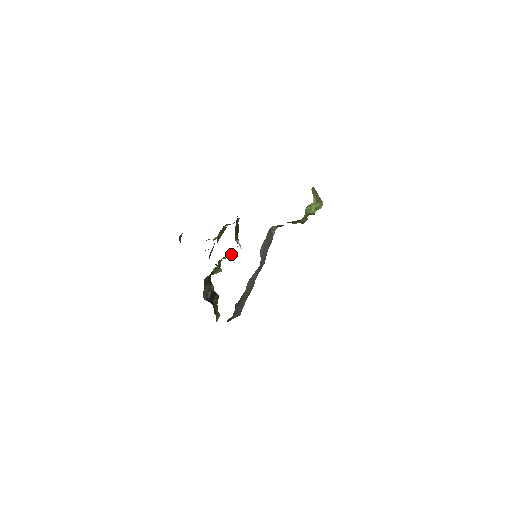
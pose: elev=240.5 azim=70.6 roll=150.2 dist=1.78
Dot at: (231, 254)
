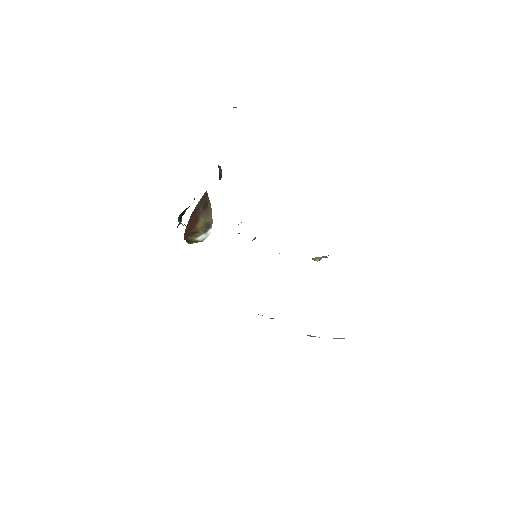
Dot at: occluded
